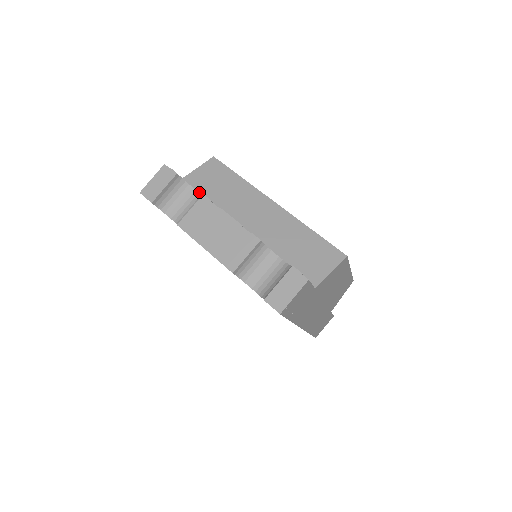
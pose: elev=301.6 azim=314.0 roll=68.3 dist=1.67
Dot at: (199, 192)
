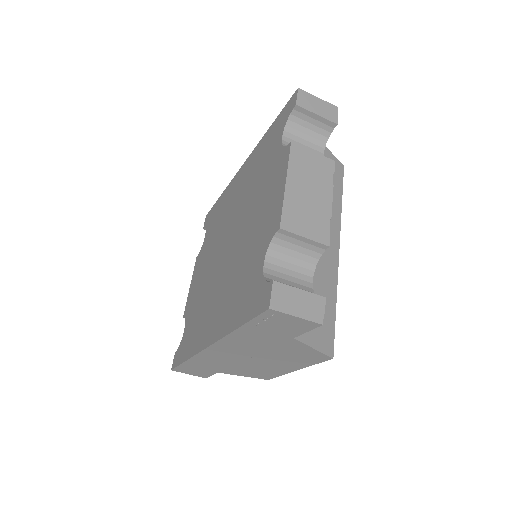
Dot at: occluded
